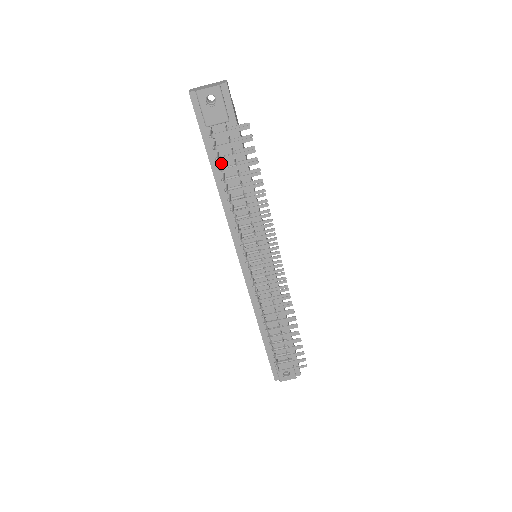
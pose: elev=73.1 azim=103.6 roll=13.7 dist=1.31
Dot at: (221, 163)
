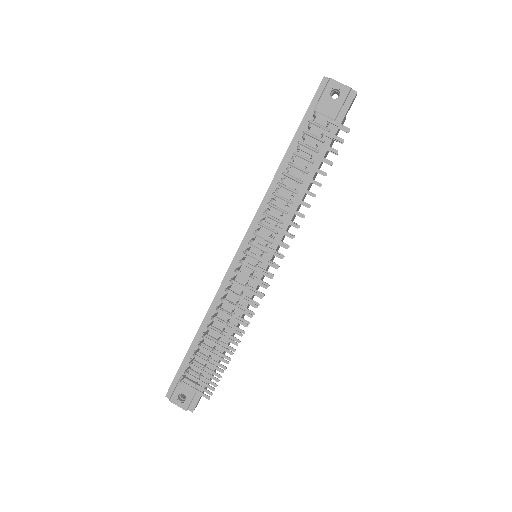
Dot at: occluded
